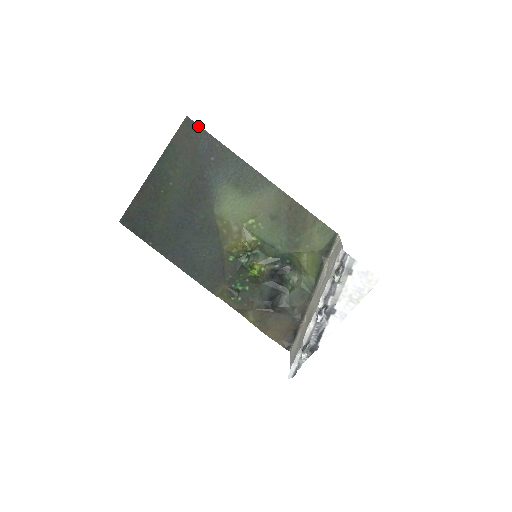
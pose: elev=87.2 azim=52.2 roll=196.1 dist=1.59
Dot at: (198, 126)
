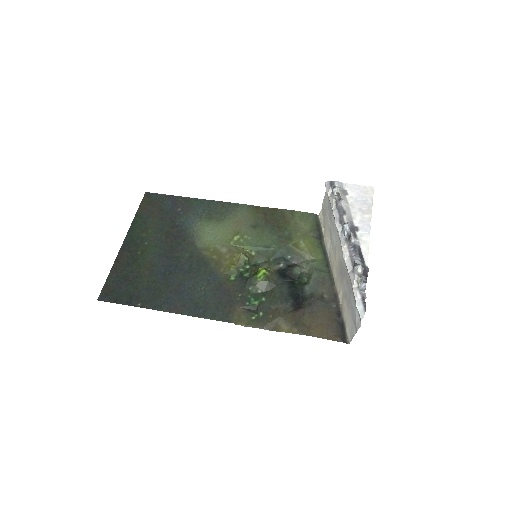
Dot at: (158, 194)
